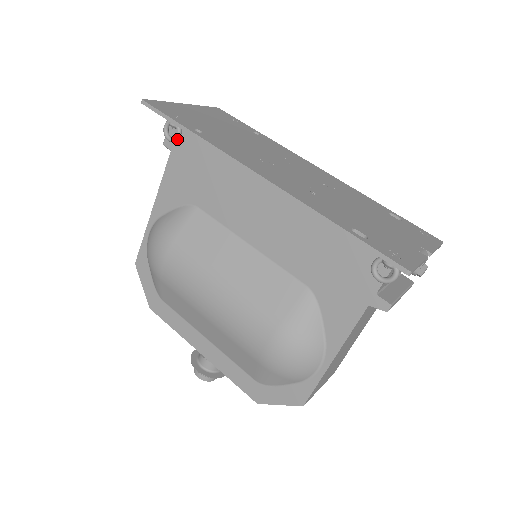
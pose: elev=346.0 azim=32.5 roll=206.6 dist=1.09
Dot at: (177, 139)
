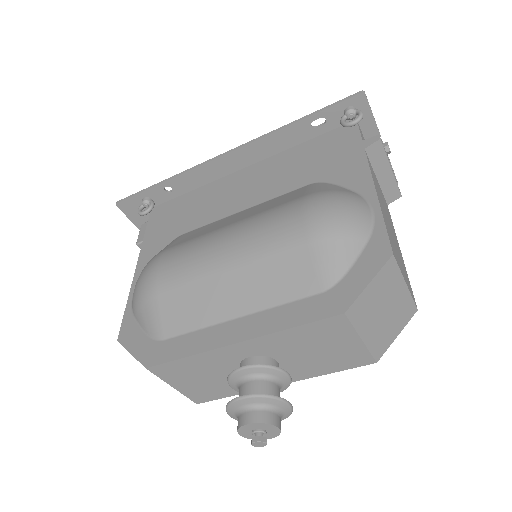
Dot at: (151, 206)
